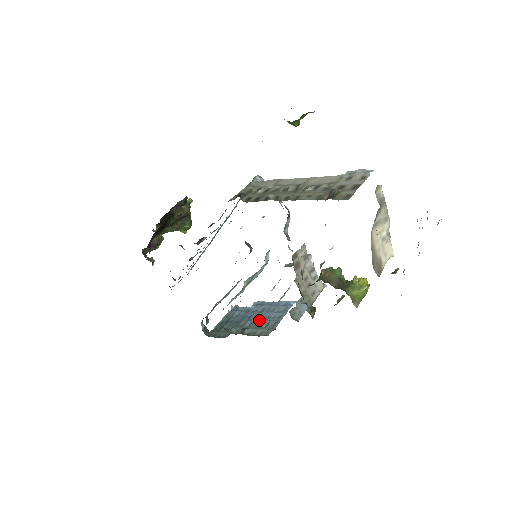
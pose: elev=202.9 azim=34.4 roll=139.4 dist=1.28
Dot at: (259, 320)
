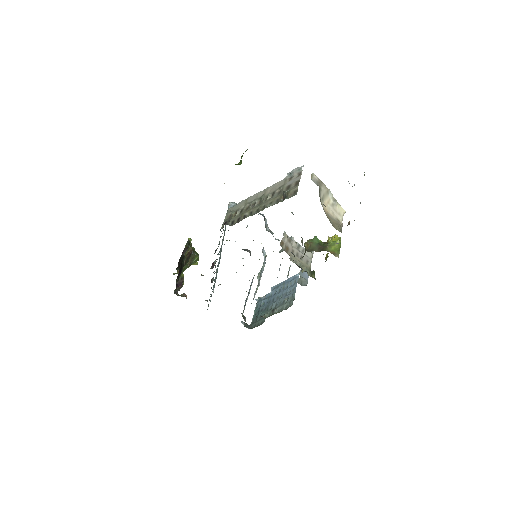
Dot at: (280, 299)
